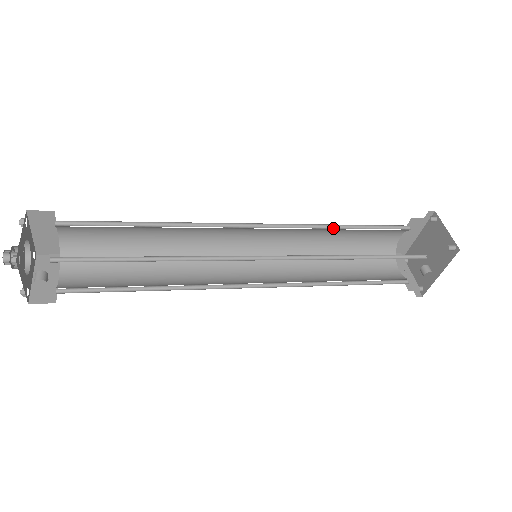
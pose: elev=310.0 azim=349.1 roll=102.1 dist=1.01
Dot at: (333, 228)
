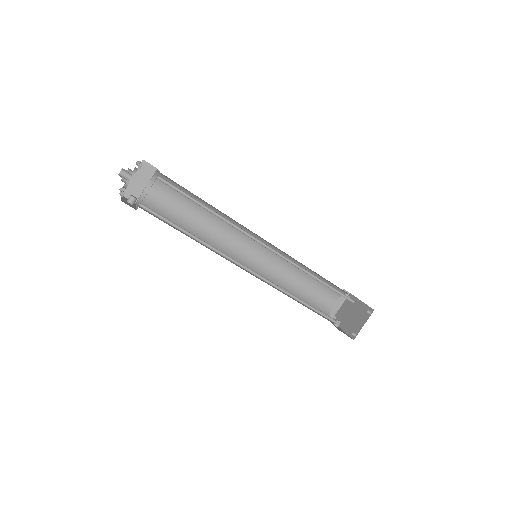
Dot at: (311, 275)
